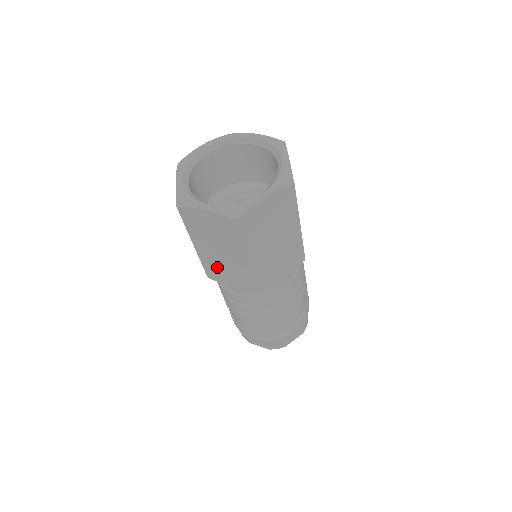
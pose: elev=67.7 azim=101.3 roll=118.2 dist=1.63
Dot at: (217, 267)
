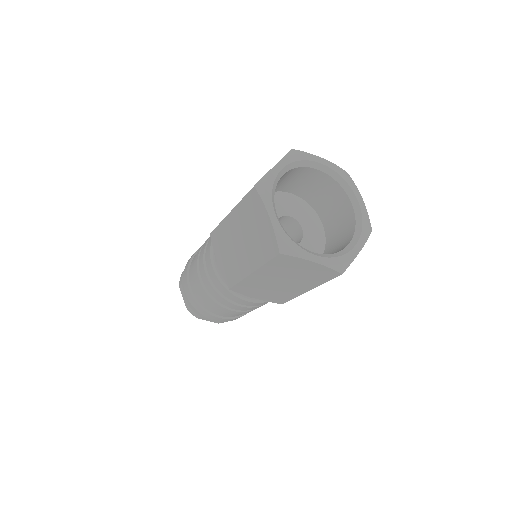
Dot at: (225, 242)
